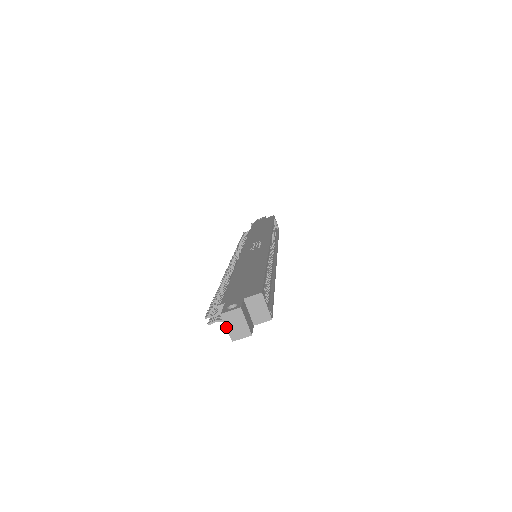
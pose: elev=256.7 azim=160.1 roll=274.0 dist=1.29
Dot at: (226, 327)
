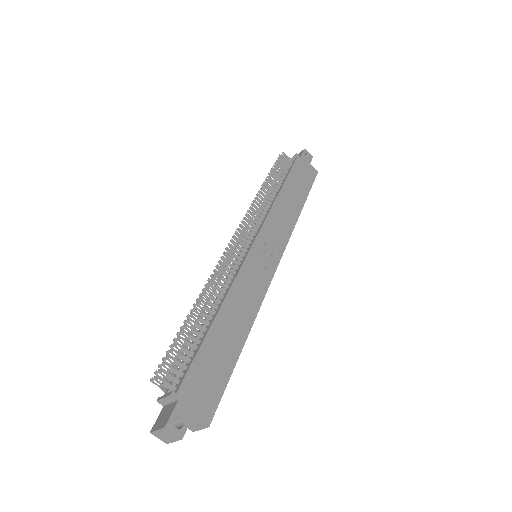
Dot at: (157, 430)
